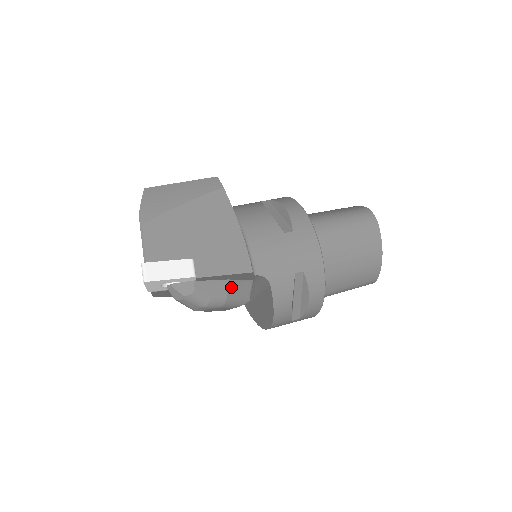
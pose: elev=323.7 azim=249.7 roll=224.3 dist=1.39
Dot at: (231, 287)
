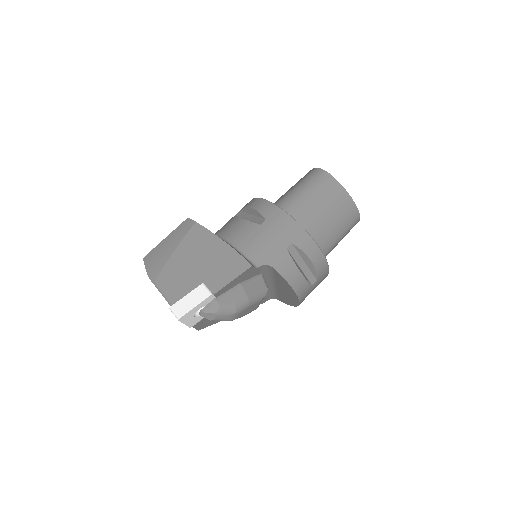
Dot at: (246, 287)
